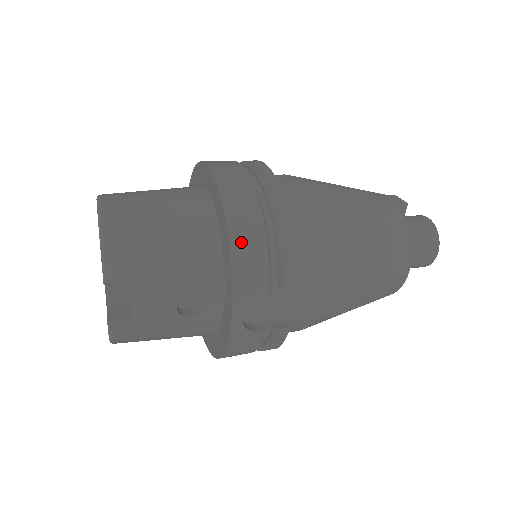
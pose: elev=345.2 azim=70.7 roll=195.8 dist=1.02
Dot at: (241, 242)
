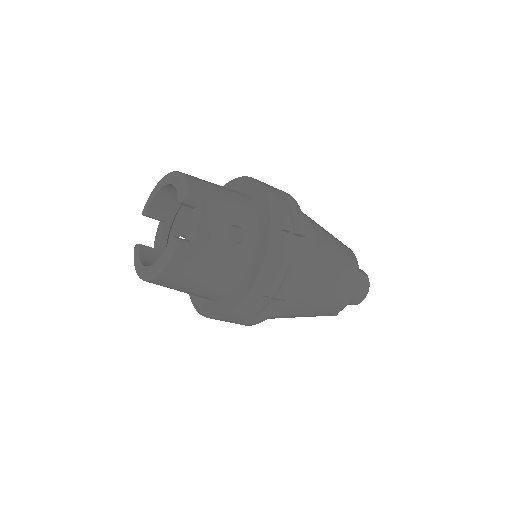
Dot at: (272, 196)
